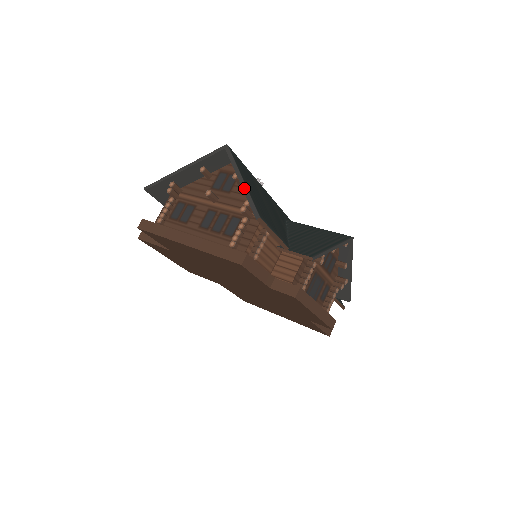
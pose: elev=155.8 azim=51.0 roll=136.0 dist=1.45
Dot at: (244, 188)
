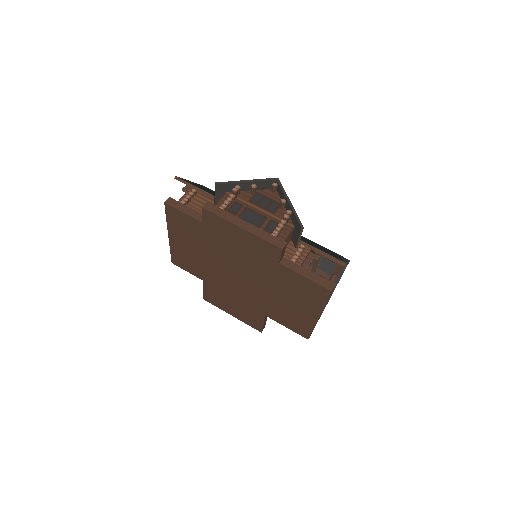
Dot at: occluded
